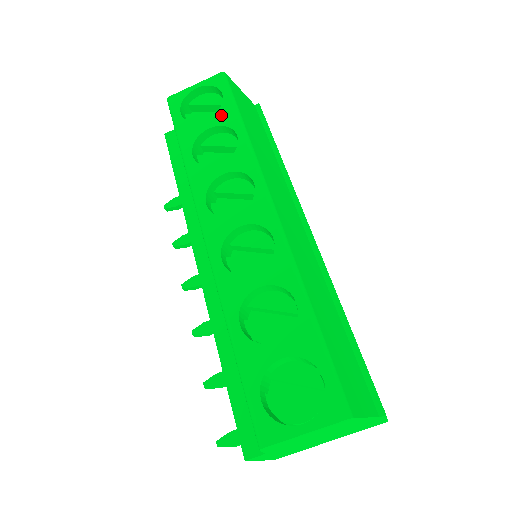
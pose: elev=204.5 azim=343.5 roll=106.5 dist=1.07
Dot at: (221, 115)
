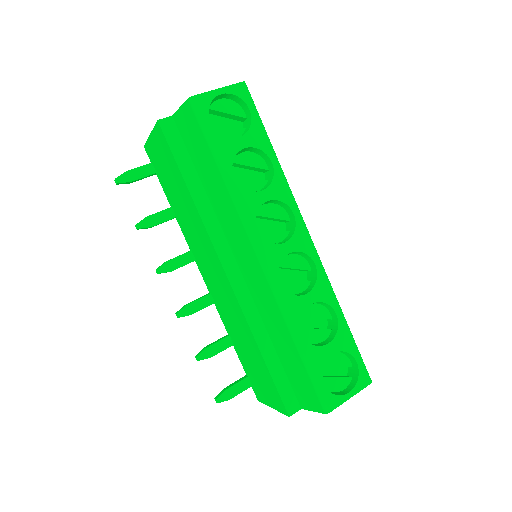
Dot at: (253, 135)
